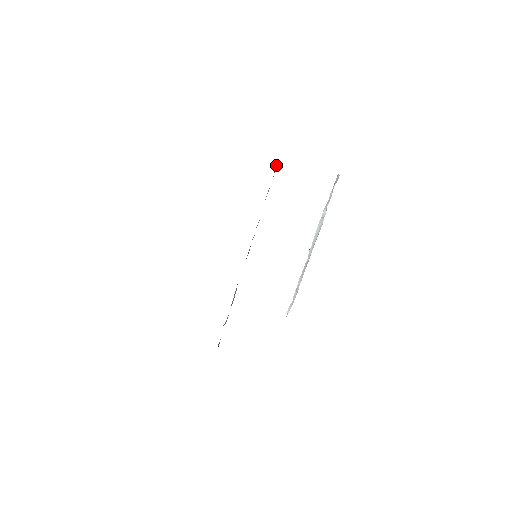
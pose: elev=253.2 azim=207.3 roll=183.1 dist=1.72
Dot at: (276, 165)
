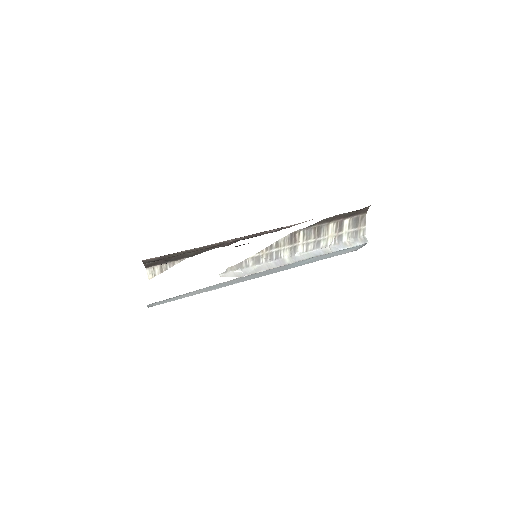
Dot at: occluded
